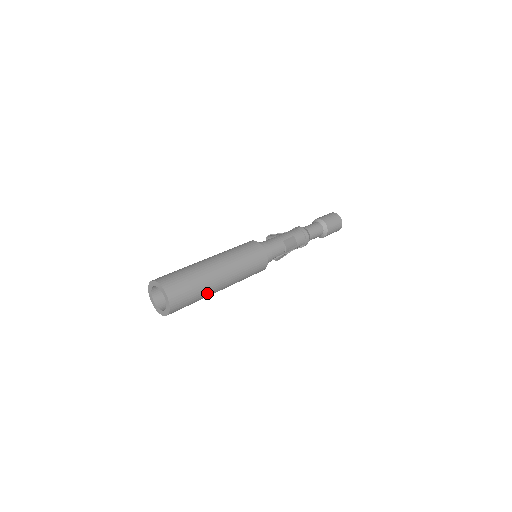
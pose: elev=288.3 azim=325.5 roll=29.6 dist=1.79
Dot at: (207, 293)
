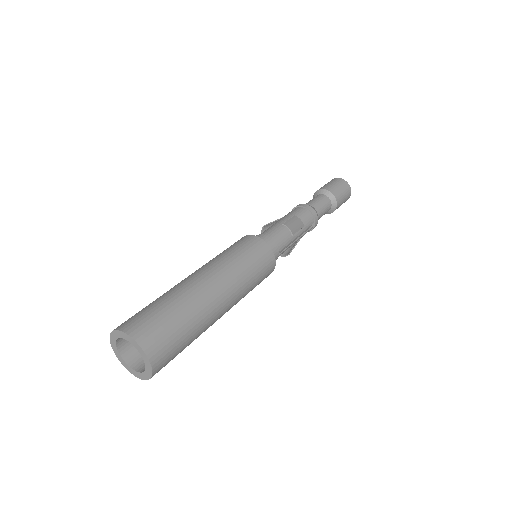
Dot at: (202, 321)
